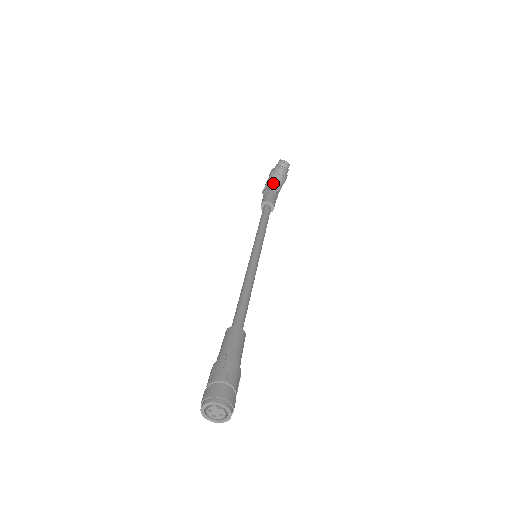
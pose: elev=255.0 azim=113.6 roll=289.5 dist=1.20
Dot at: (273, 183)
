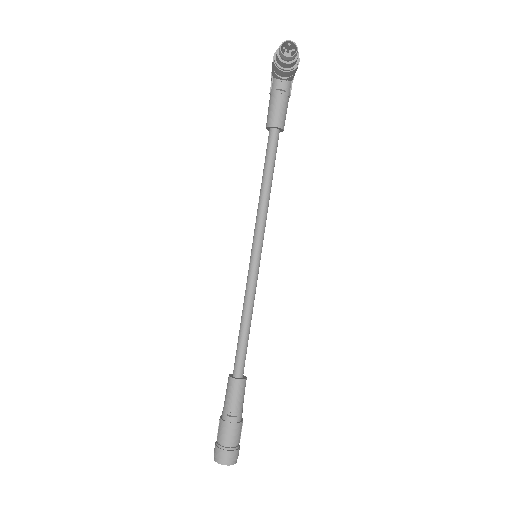
Dot at: (280, 76)
